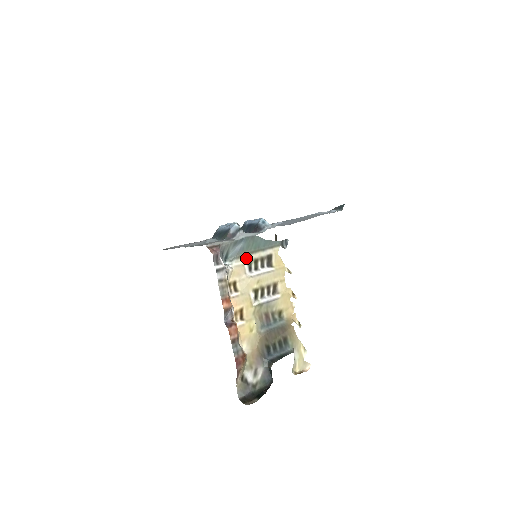
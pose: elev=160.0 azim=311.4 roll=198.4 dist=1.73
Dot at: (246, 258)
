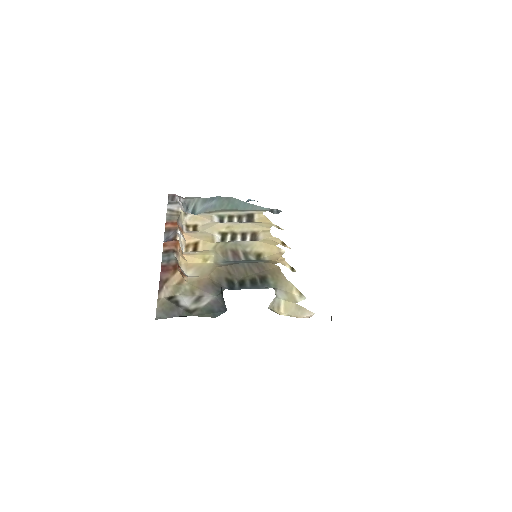
Dot at: (217, 213)
